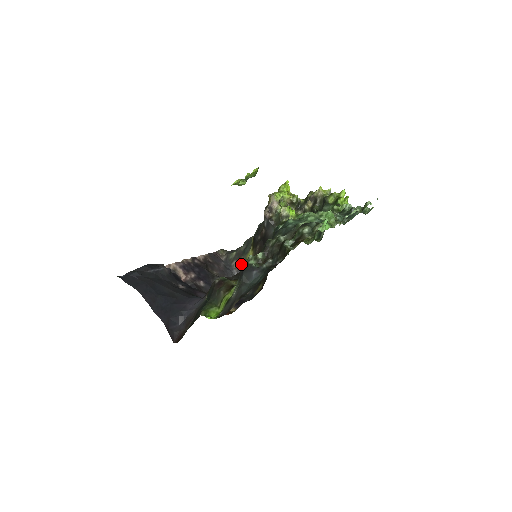
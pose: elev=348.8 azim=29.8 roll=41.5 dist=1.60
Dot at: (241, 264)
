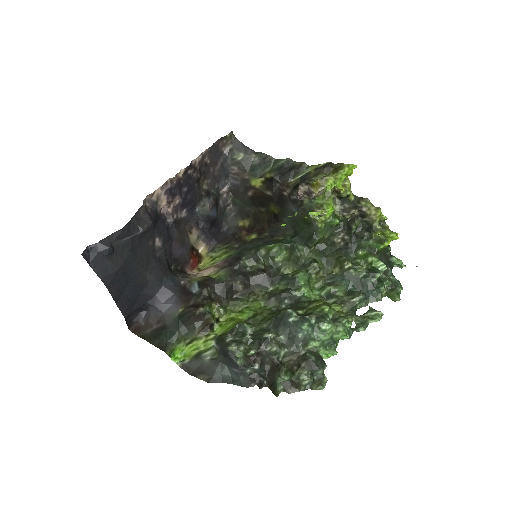
Dot at: (228, 348)
